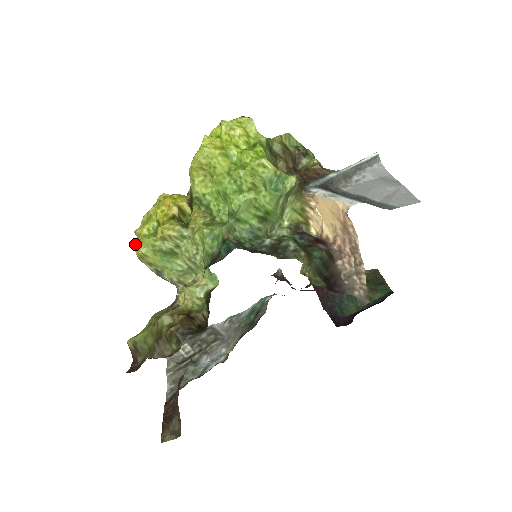
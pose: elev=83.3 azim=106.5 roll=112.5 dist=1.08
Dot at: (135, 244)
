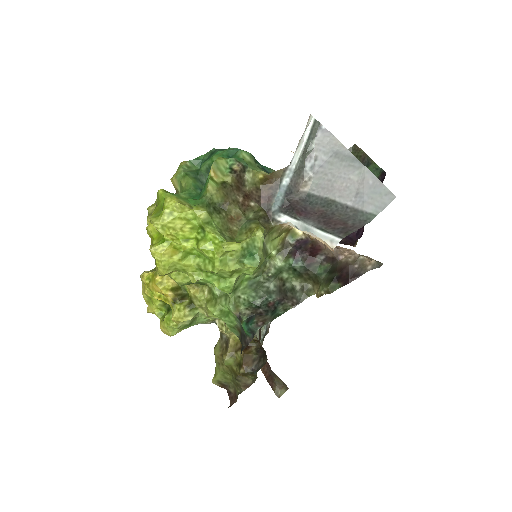
Dot at: occluded
